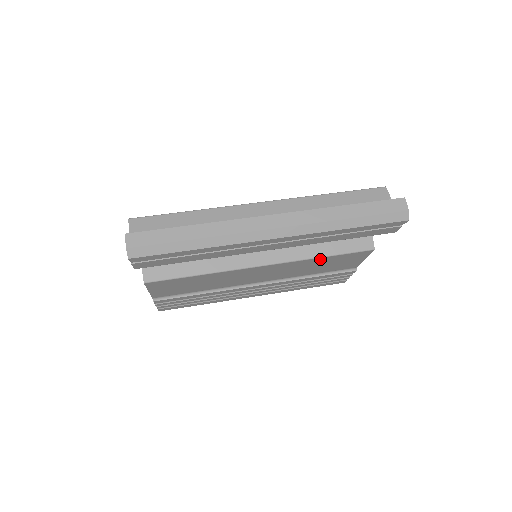
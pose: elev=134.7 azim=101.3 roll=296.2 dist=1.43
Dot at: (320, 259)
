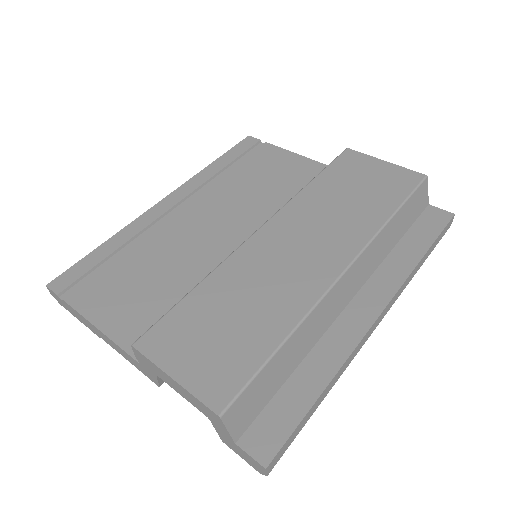
Dot at: occluded
